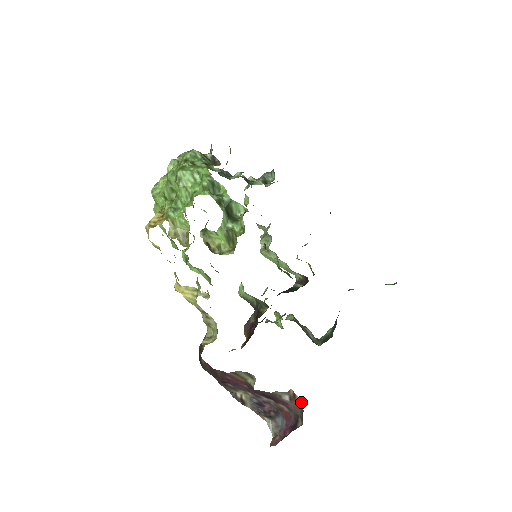
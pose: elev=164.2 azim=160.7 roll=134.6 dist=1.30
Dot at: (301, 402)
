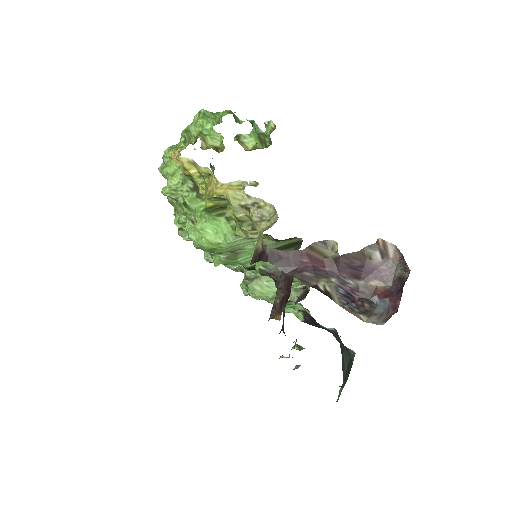
Dot at: (395, 248)
